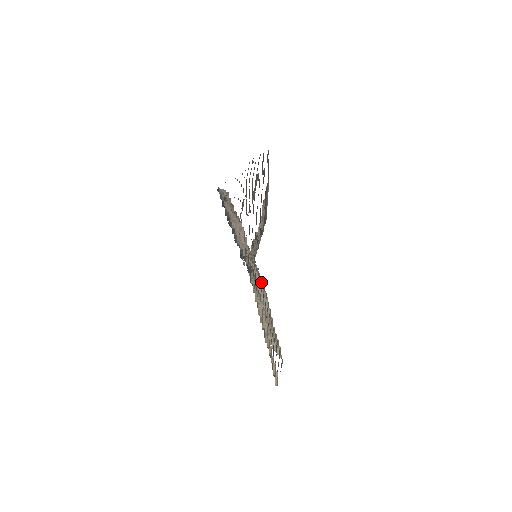
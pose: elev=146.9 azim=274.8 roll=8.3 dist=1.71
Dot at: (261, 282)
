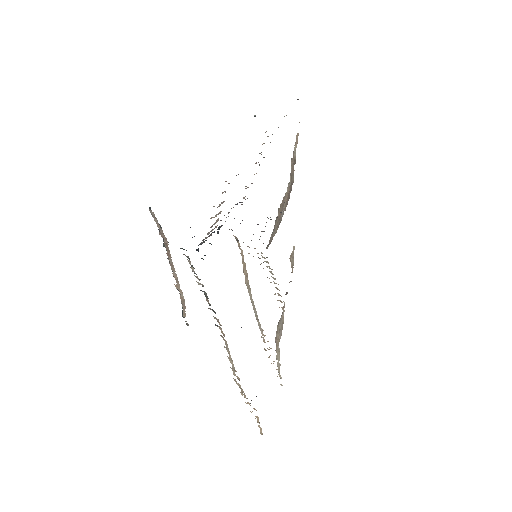
Dot at: occluded
